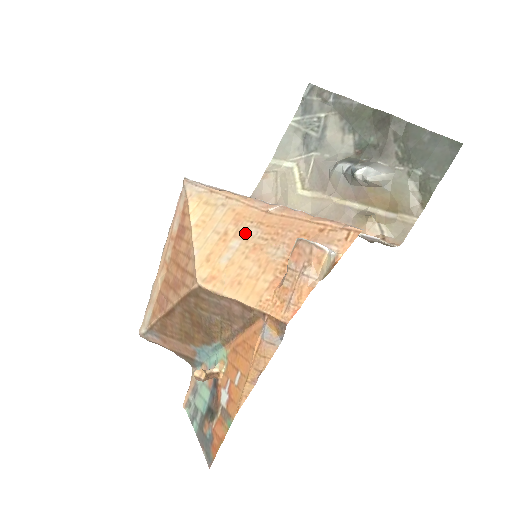
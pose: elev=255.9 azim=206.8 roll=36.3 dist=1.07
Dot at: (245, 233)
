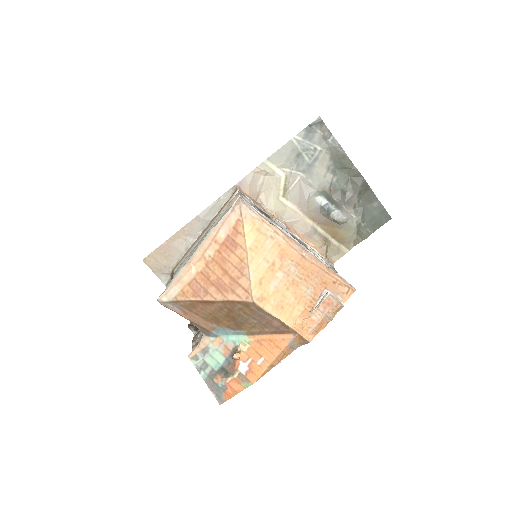
Dot at: (287, 269)
